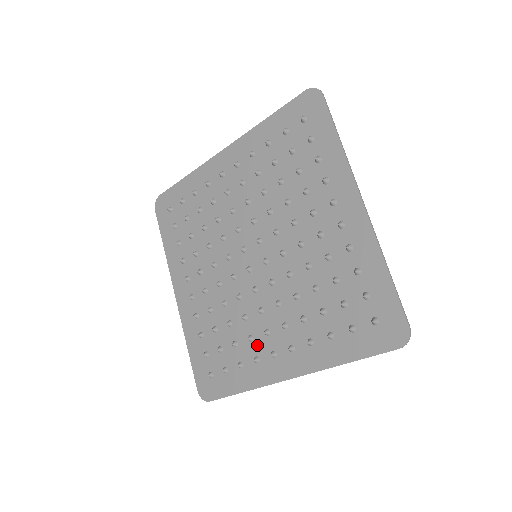
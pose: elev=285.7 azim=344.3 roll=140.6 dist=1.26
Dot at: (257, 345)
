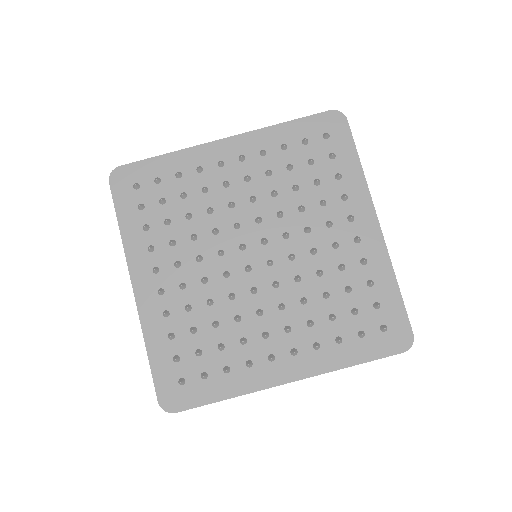
Dot at: (251, 348)
